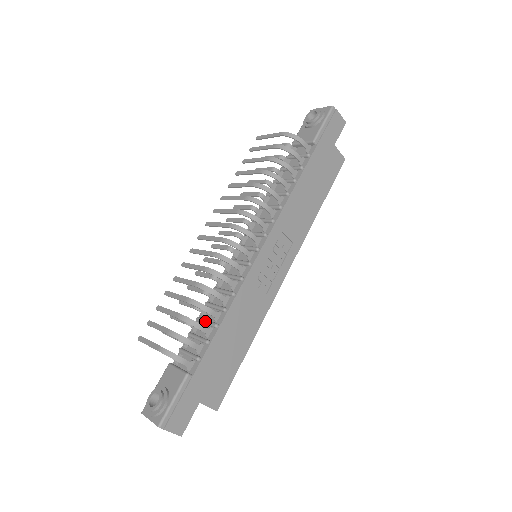
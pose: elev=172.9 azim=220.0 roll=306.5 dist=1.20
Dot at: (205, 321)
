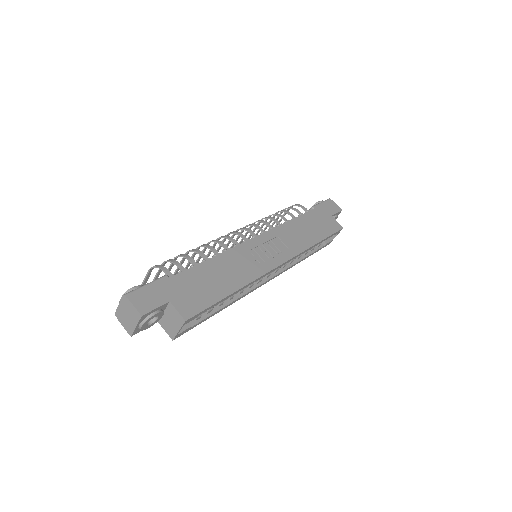
Dot at: occluded
